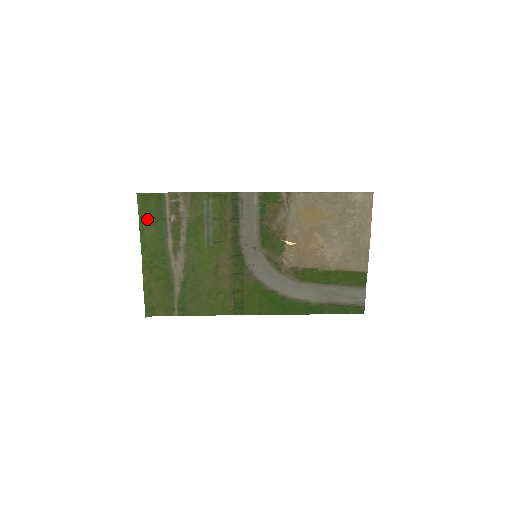
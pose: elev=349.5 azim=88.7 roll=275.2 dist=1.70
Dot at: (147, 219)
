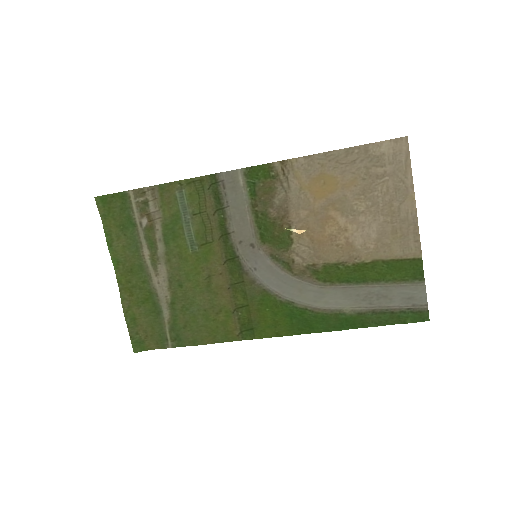
Dot at: (114, 228)
